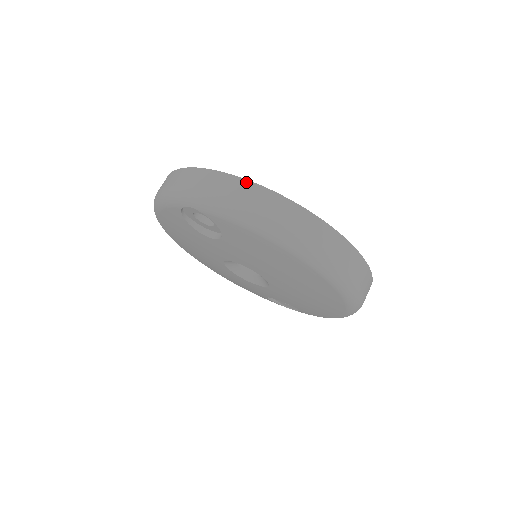
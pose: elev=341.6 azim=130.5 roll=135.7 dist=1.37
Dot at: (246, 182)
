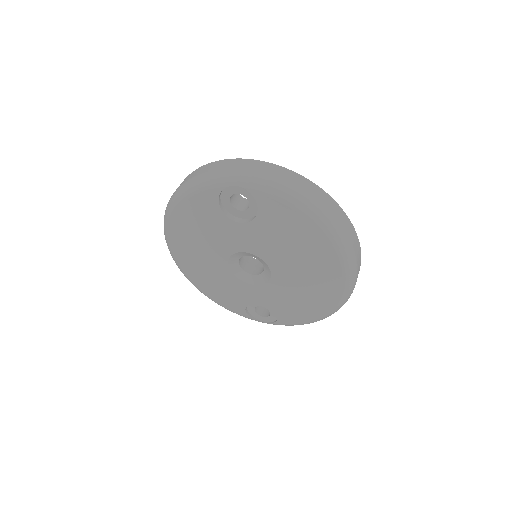
Dot at: (289, 171)
